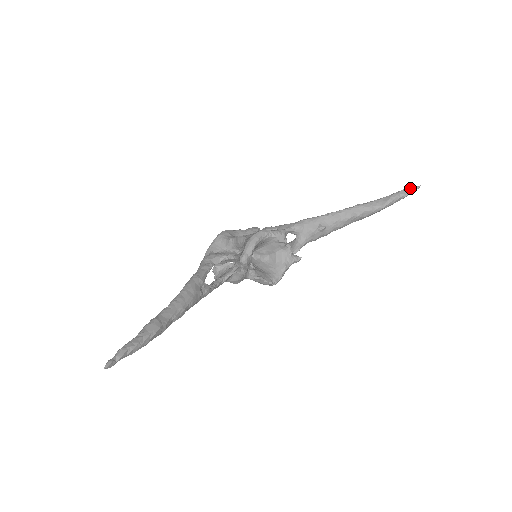
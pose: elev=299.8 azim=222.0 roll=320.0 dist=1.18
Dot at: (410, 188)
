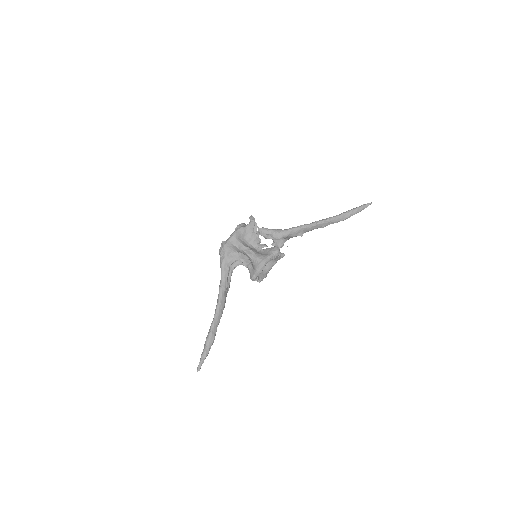
Dot at: (365, 207)
